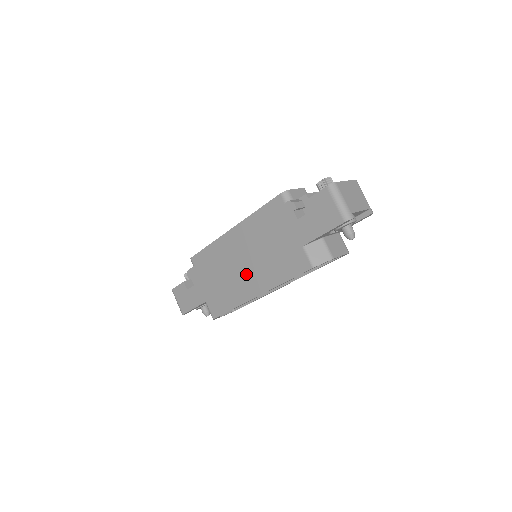
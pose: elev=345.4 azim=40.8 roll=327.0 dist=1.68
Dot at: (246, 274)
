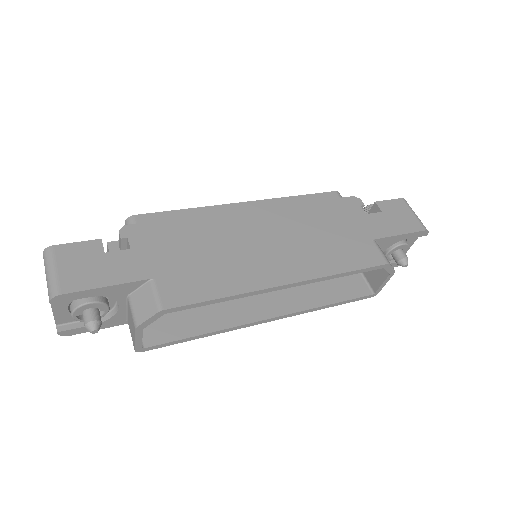
Dot at: (271, 252)
